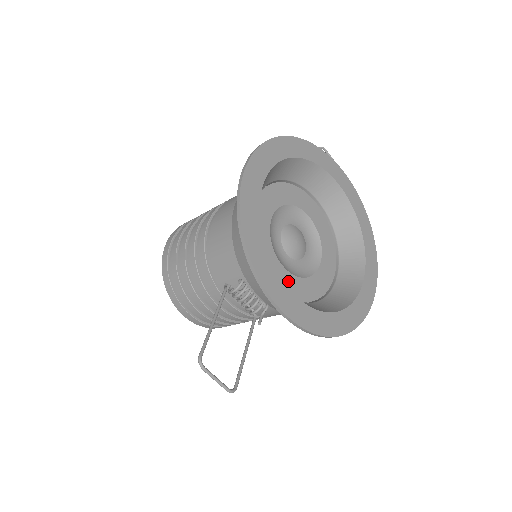
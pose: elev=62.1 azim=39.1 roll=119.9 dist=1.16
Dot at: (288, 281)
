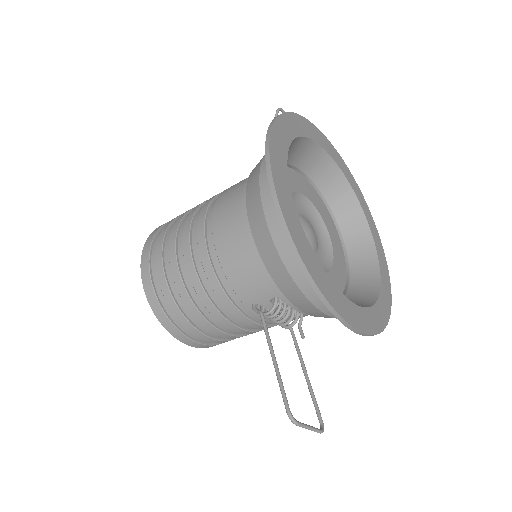
Dot at: occluded
